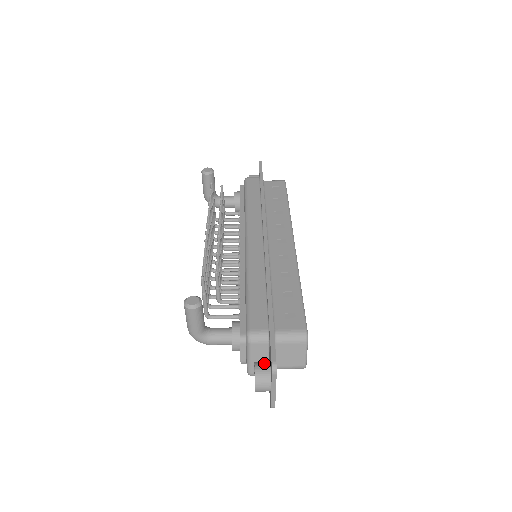
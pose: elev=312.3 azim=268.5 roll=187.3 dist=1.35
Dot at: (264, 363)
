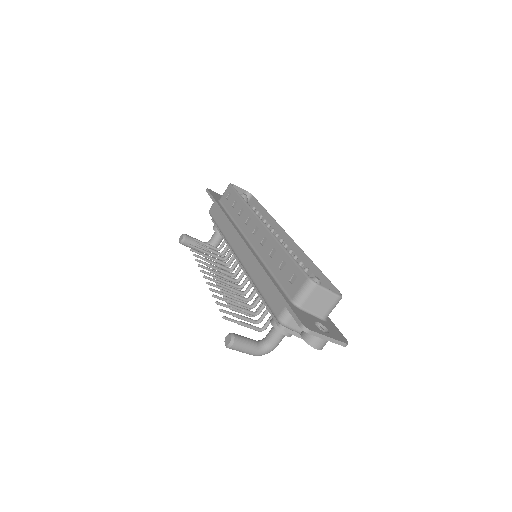
Dot at: occluded
